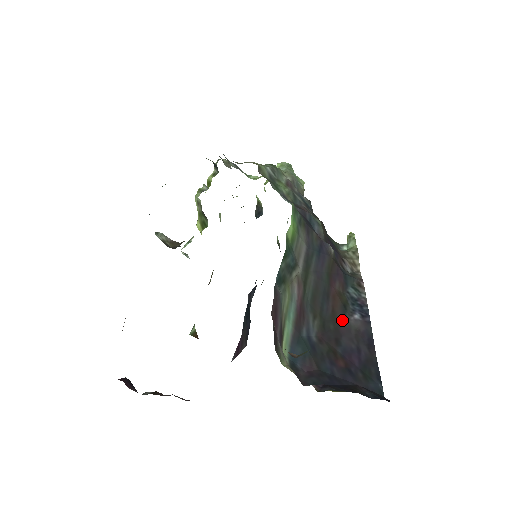
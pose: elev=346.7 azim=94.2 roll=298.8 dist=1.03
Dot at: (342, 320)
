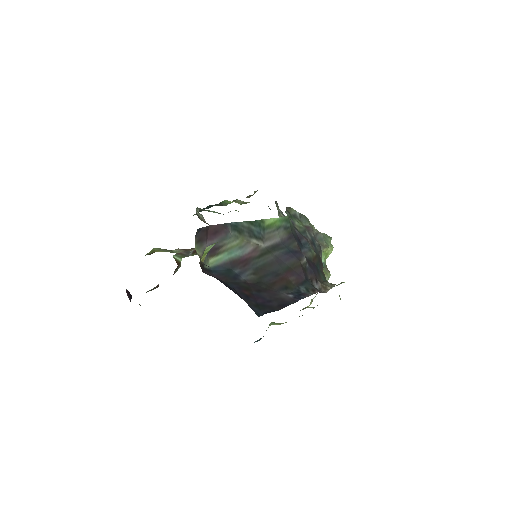
Dot at: (276, 290)
